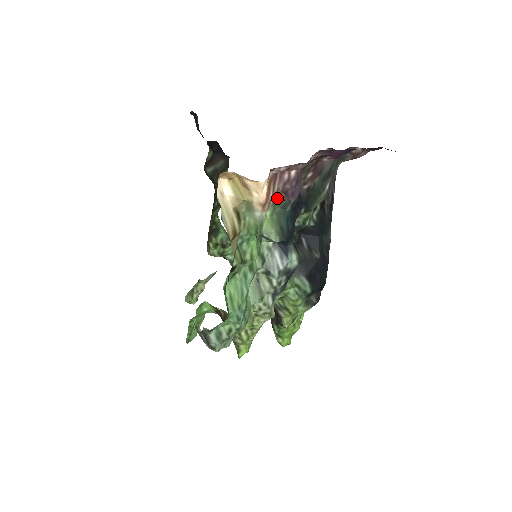
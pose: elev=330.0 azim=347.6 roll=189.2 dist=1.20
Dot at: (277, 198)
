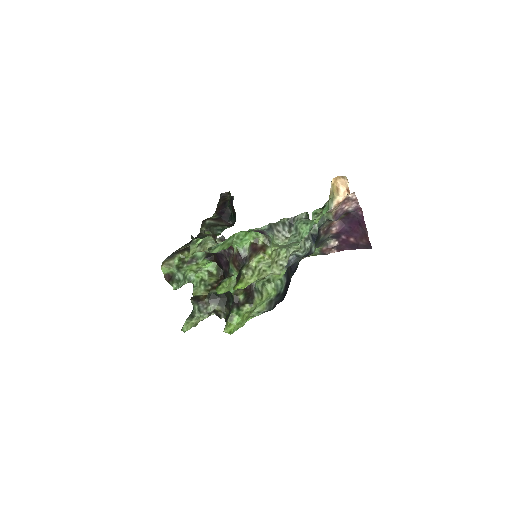
Dot at: (332, 213)
